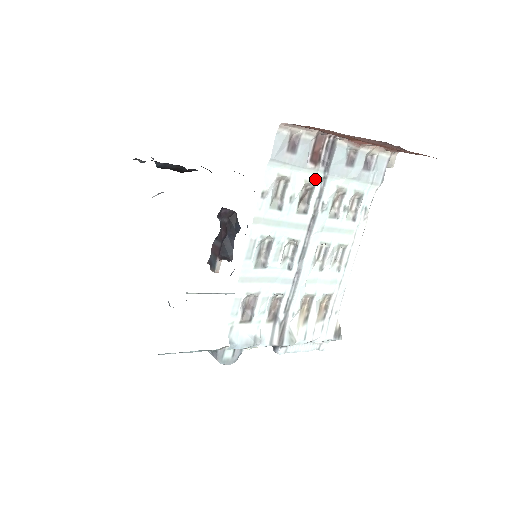
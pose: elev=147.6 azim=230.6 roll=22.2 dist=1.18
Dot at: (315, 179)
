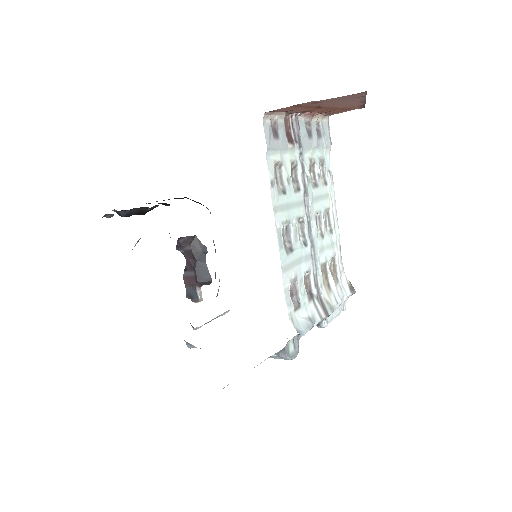
Dot at: (295, 157)
